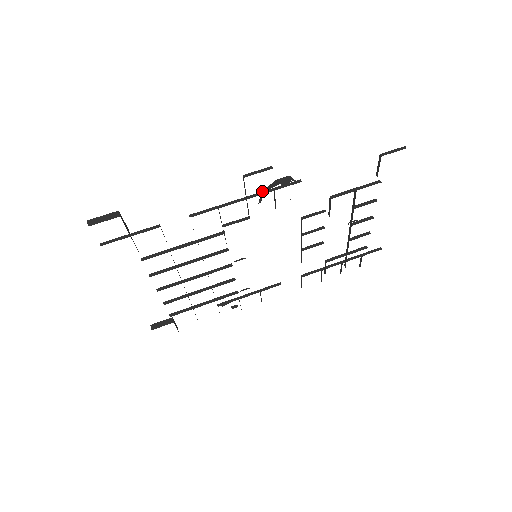
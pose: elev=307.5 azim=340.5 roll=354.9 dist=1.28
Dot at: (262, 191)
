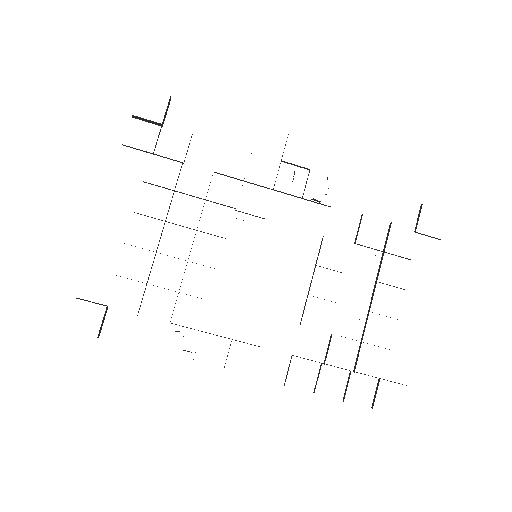
Dot at: occluded
